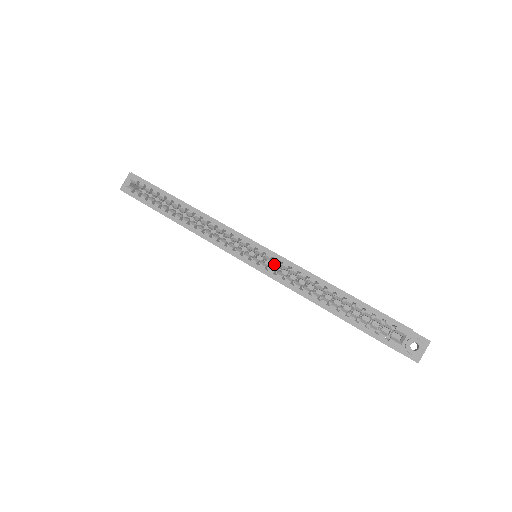
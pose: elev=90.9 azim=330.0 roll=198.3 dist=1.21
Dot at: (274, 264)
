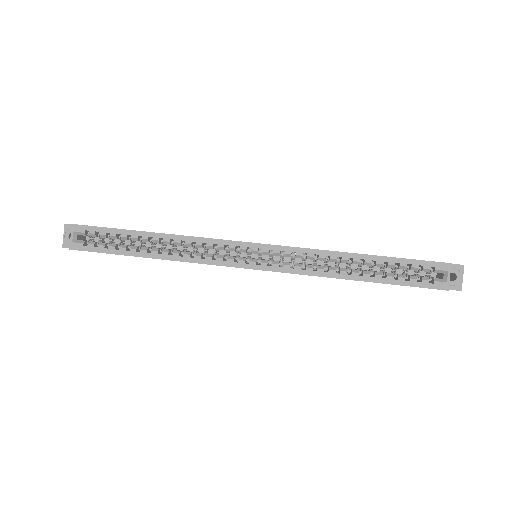
Dot at: (283, 257)
